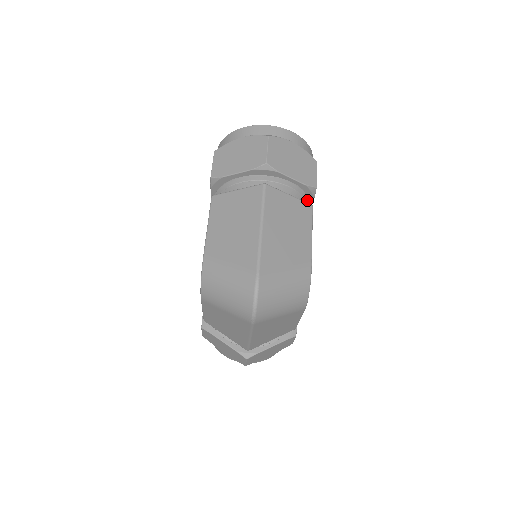
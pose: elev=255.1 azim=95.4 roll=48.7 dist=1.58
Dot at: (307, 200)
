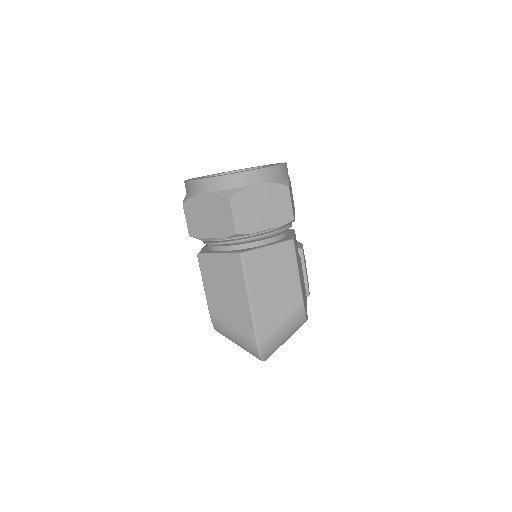
Dot at: occluded
